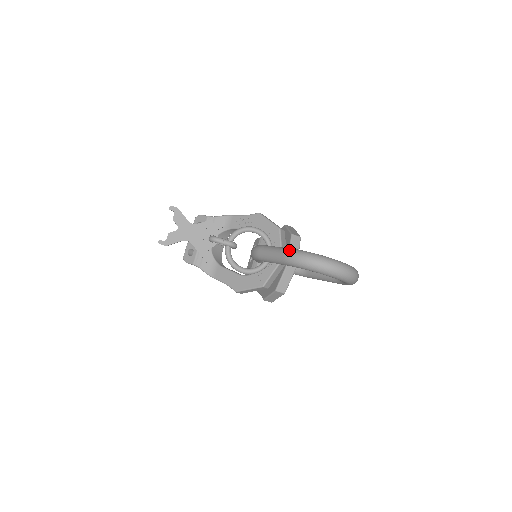
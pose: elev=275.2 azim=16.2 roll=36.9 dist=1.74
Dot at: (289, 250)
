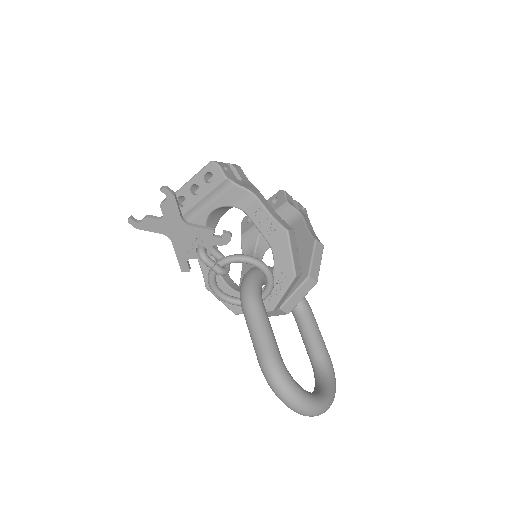
Dot at: (271, 361)
